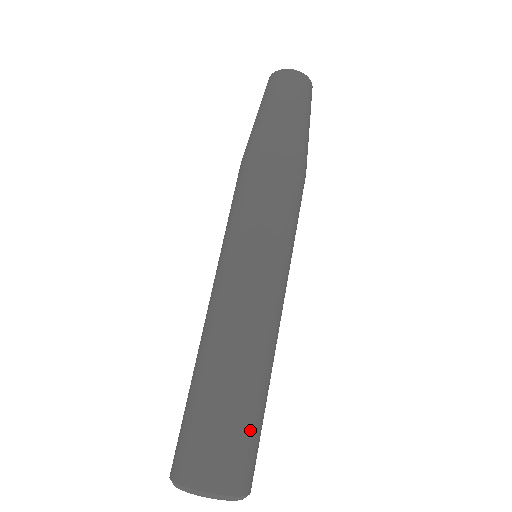
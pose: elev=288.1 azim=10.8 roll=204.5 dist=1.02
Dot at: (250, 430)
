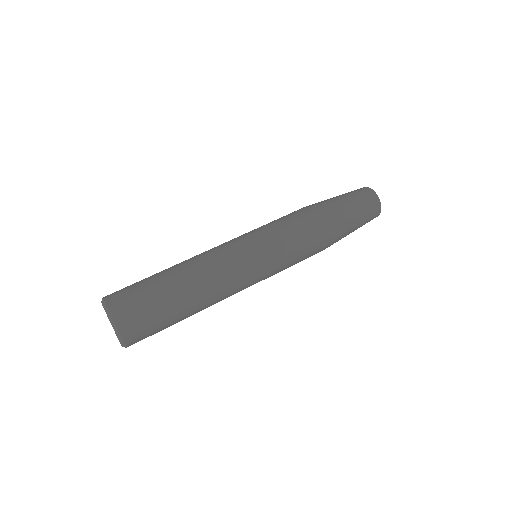
Dot at: (161, 322)
